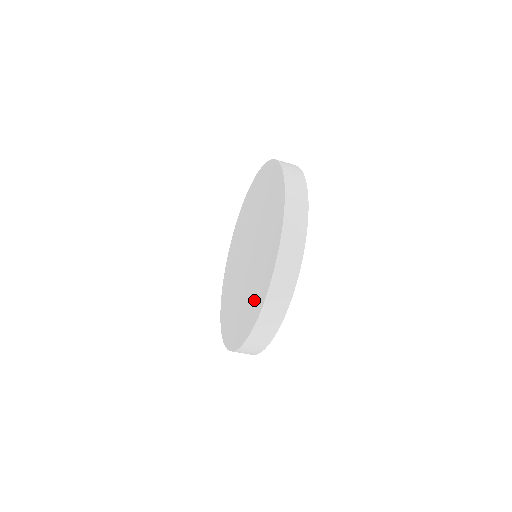
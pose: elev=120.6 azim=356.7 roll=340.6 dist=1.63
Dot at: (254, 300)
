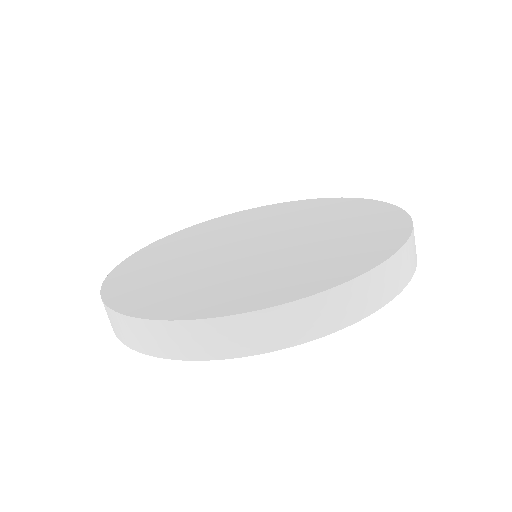
Dot at: (369, 228)
